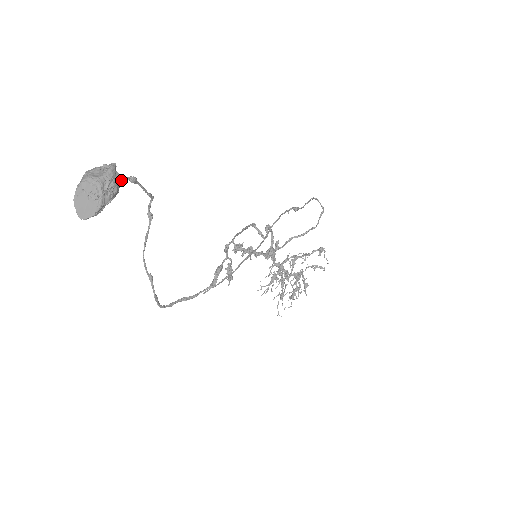
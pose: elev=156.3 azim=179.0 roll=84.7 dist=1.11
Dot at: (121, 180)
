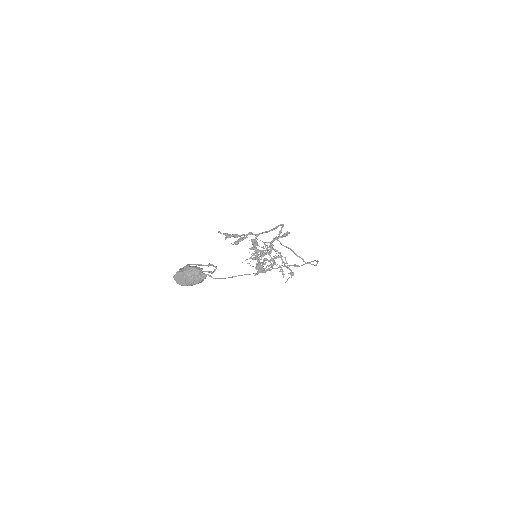
Dot at: occluded
